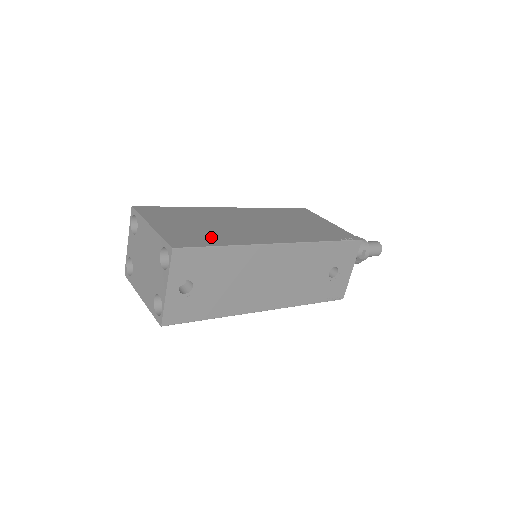
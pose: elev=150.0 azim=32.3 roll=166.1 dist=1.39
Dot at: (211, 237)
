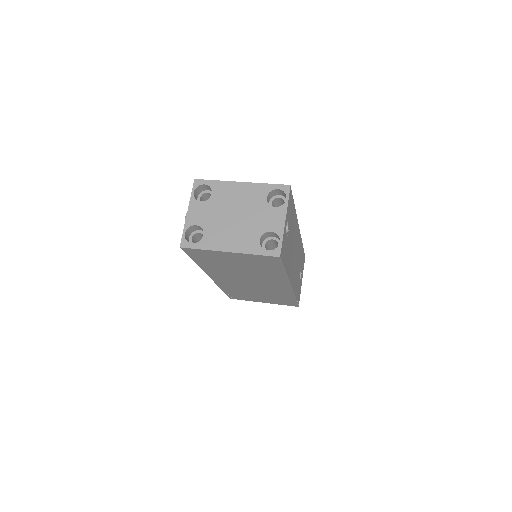
Dot at: occluded
